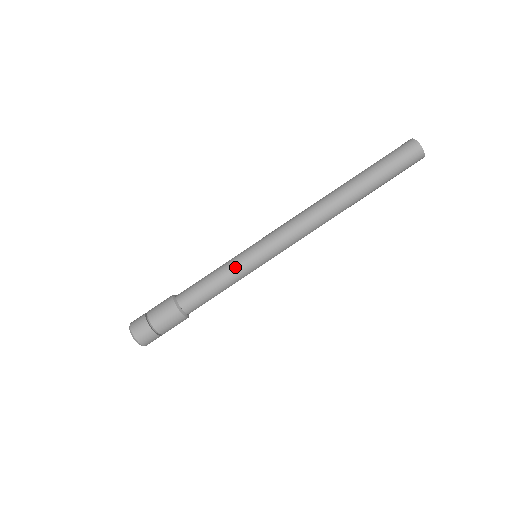
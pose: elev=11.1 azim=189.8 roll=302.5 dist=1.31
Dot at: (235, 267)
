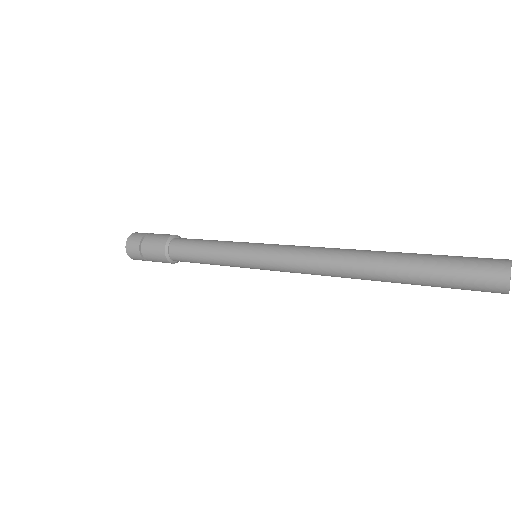
Dot at: (228, 262)
